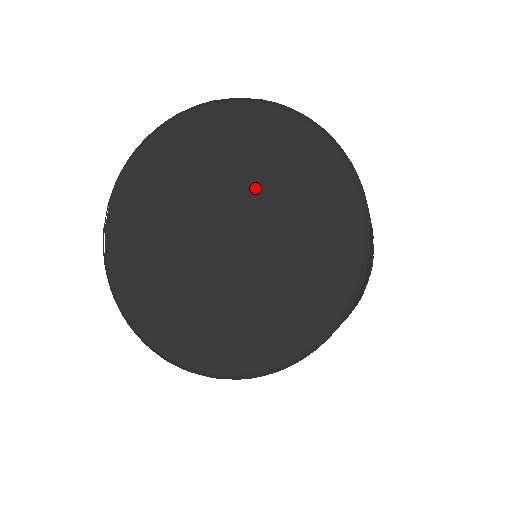
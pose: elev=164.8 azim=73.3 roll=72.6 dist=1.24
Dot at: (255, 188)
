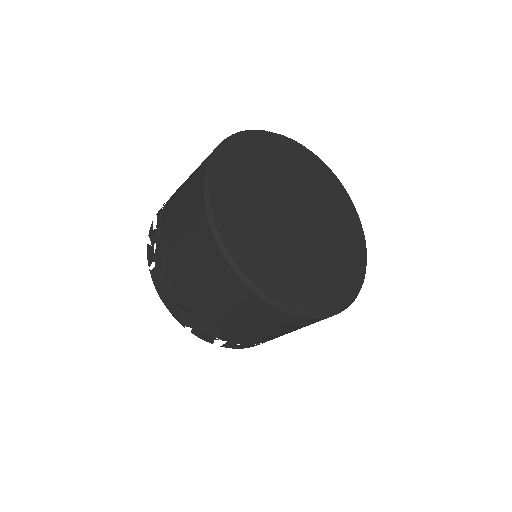
Dot at: (301, 186)
